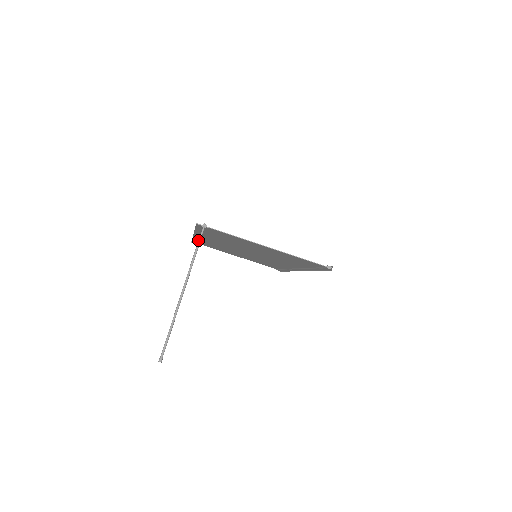
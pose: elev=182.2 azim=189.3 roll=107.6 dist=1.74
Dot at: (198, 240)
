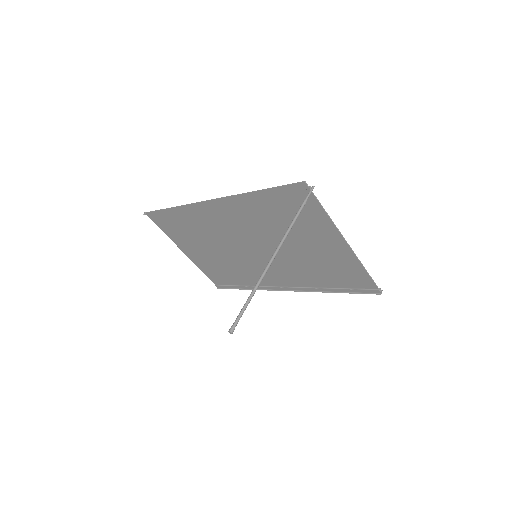
Dot at: (304, 200)
